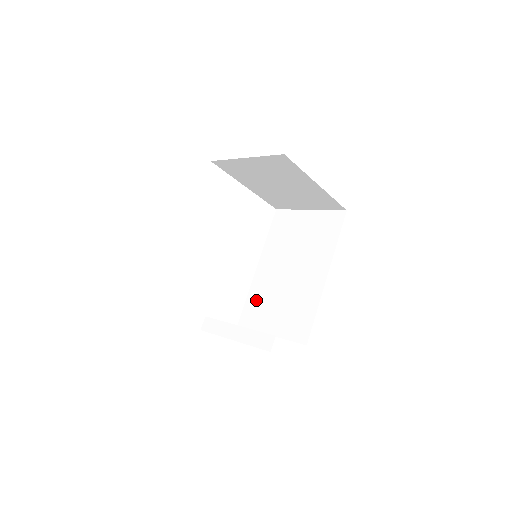
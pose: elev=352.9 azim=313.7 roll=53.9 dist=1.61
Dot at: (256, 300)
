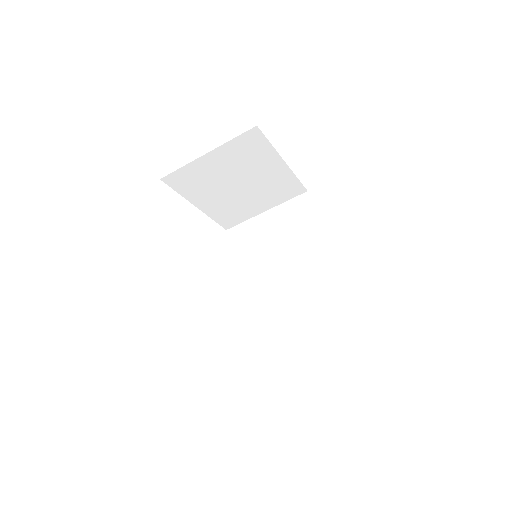
Dot at: (260, 321)
